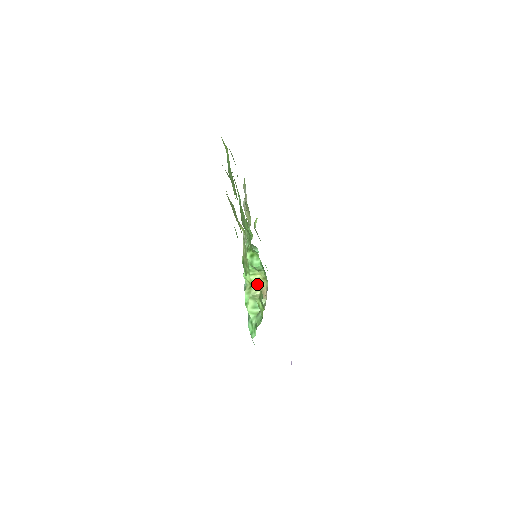
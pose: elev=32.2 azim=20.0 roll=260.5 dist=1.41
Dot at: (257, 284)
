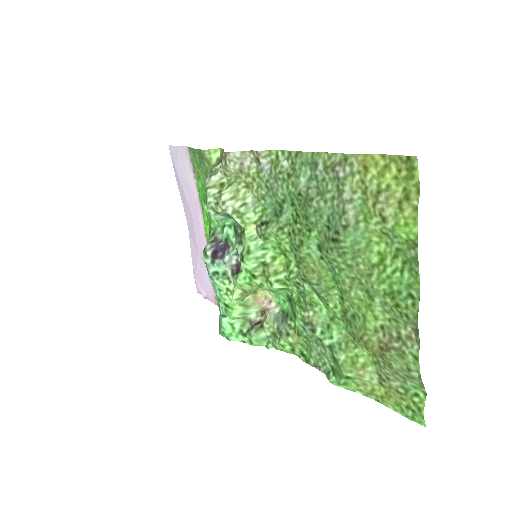
Dot at: (253, 291)
